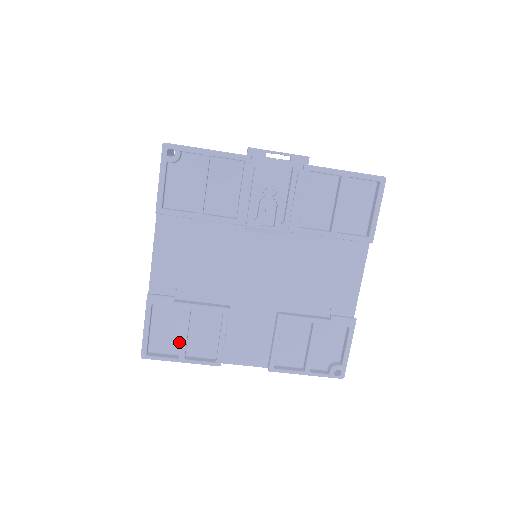
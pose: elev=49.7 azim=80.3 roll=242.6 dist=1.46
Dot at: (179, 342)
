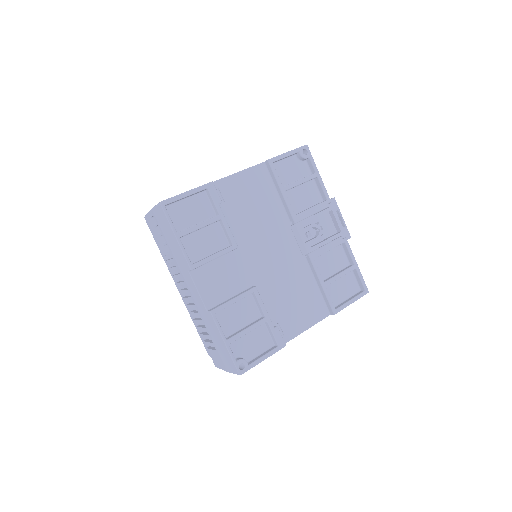
Dot at: (186, 227)
